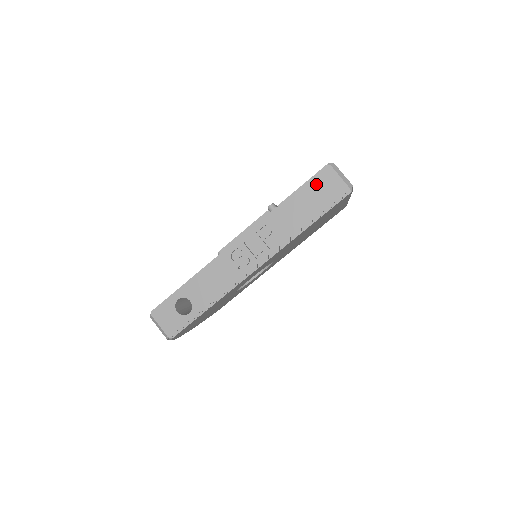
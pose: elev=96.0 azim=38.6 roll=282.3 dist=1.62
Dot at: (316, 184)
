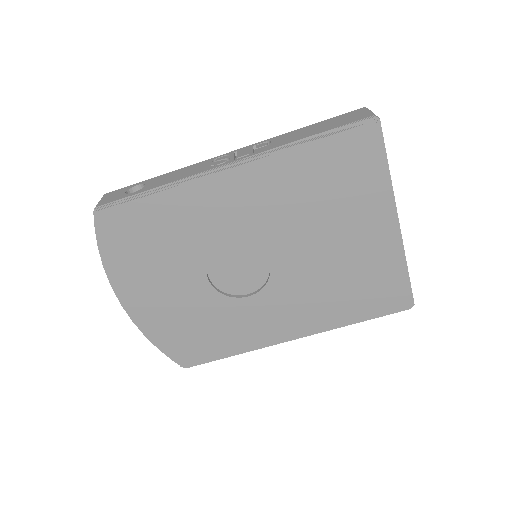
Dot at: (340, 117)
